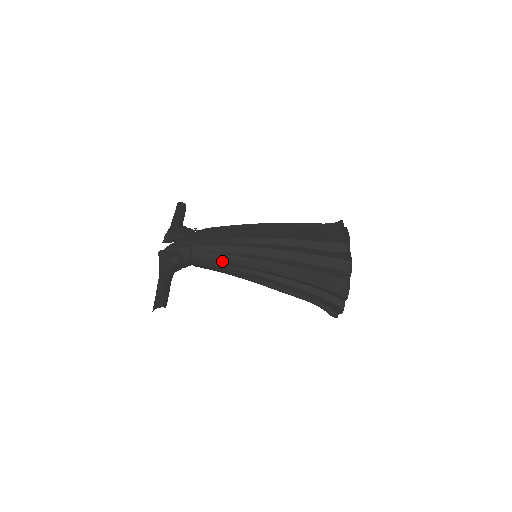
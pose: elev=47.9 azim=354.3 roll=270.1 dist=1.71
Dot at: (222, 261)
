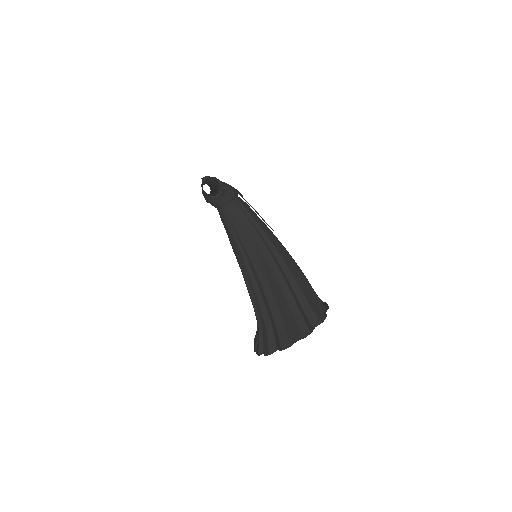
Dot at: (248, 226)
